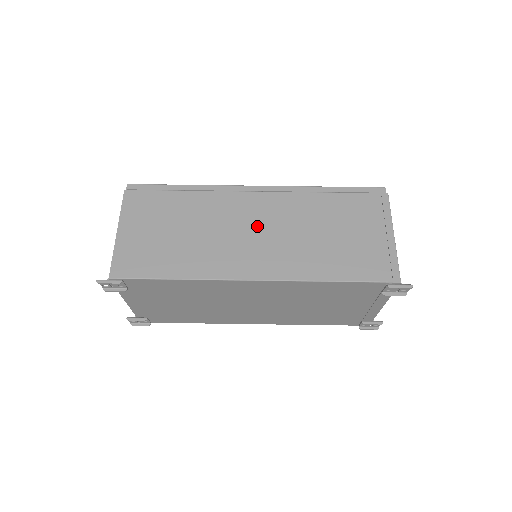
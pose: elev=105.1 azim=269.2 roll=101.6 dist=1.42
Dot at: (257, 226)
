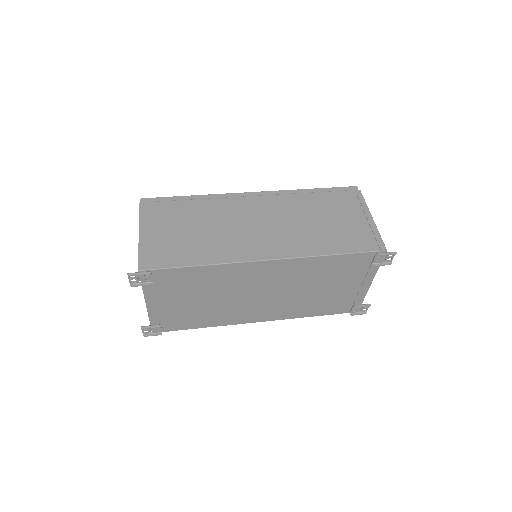
Dot at: (261, 220)
